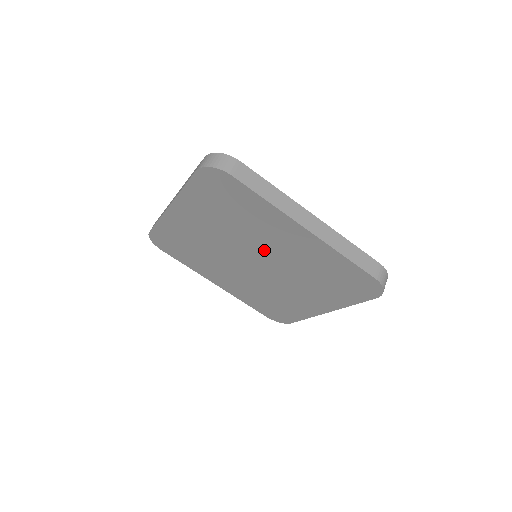
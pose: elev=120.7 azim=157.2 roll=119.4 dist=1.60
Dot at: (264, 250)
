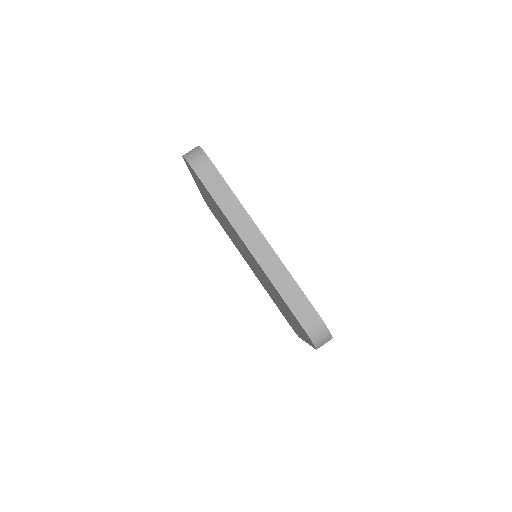
Dot at: occluded
